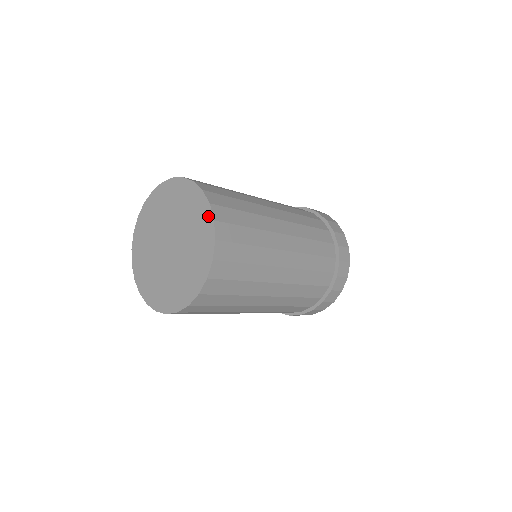
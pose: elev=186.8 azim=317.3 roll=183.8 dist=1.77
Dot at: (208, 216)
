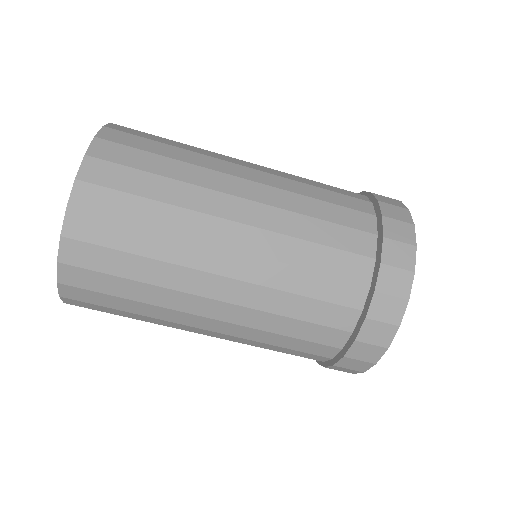
Dot at: occluded
